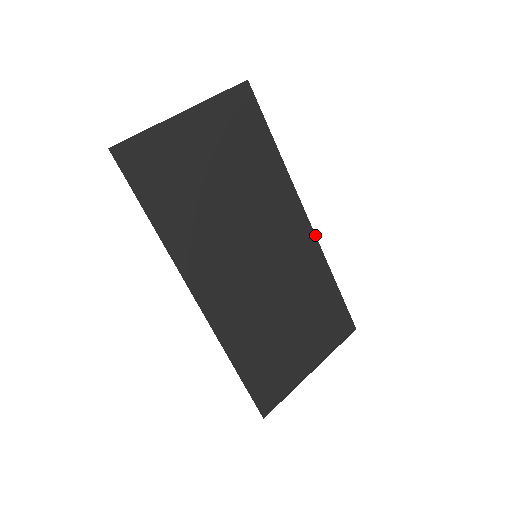
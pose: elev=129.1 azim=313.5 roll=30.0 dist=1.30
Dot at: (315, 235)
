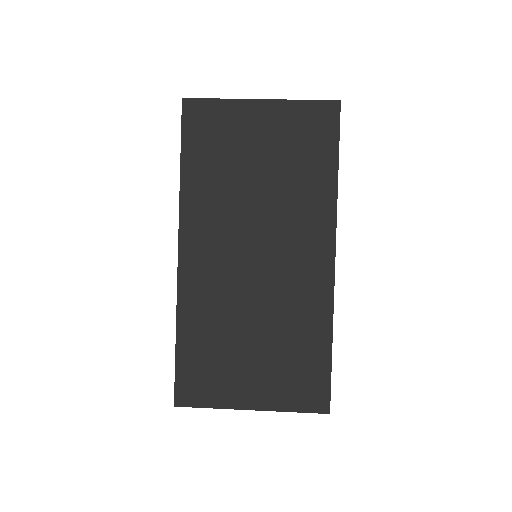
Dot at: (334, 281)
